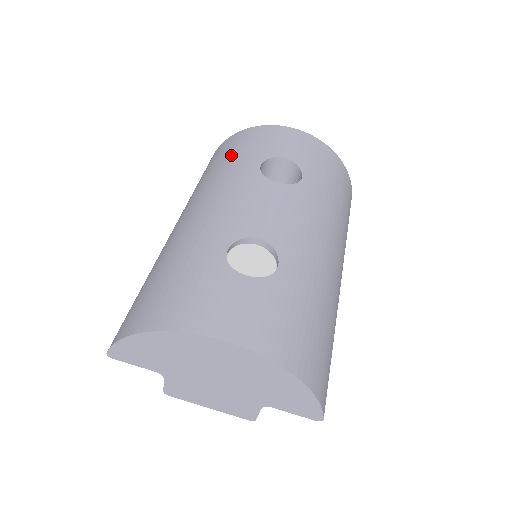
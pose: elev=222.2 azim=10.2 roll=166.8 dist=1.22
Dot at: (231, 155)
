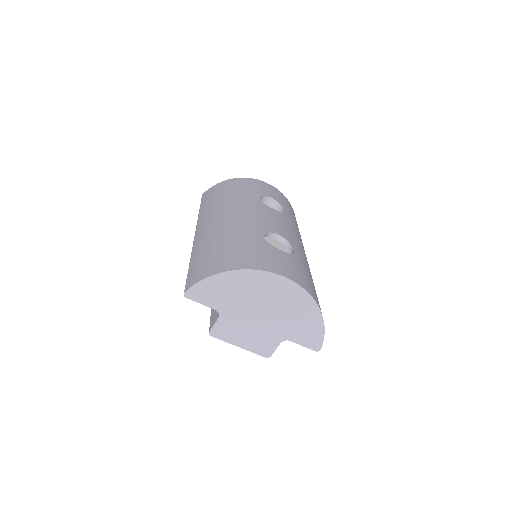
Dot at: (233, 191)
